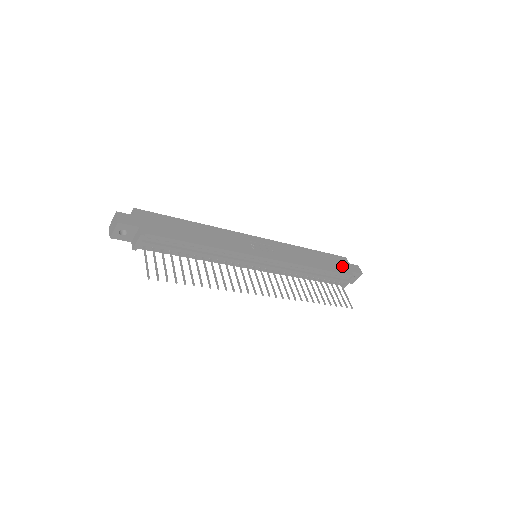
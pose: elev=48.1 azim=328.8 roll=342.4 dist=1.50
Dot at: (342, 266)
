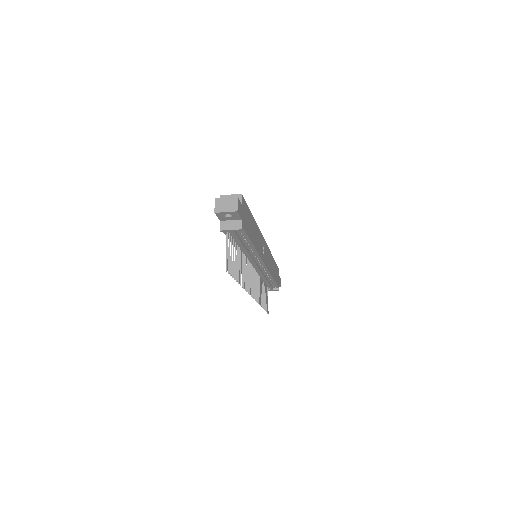
Dot at: (278, 278)
